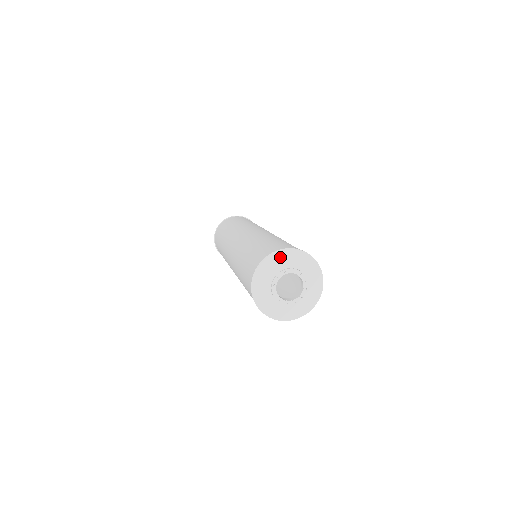
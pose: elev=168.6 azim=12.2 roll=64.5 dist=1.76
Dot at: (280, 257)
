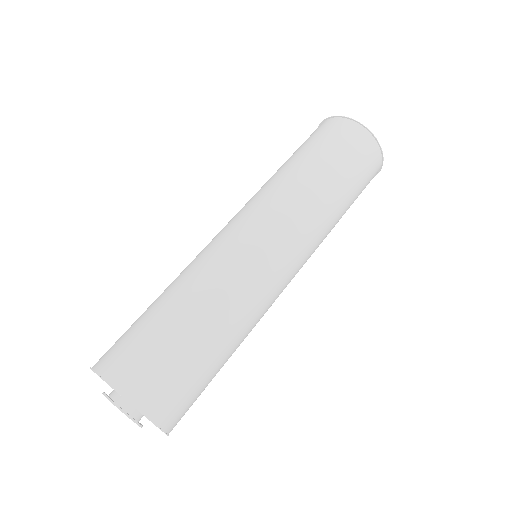
Dot at: occluded
